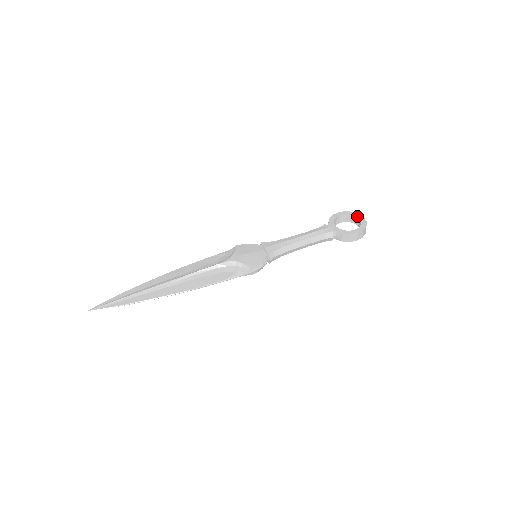
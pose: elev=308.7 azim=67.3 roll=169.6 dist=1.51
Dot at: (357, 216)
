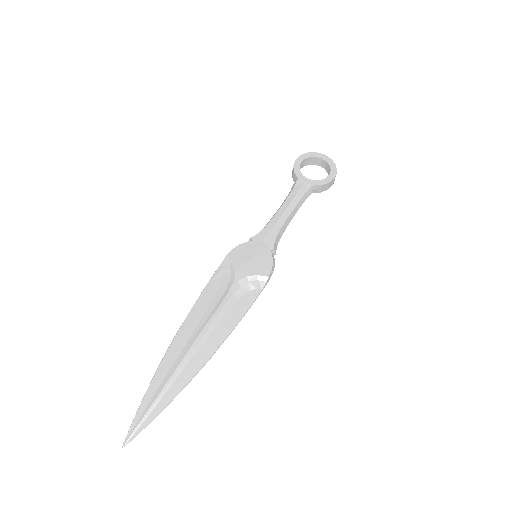
Dot at: (318, 156)
